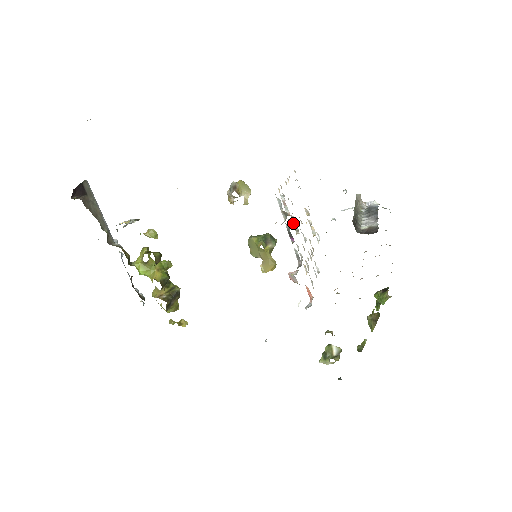
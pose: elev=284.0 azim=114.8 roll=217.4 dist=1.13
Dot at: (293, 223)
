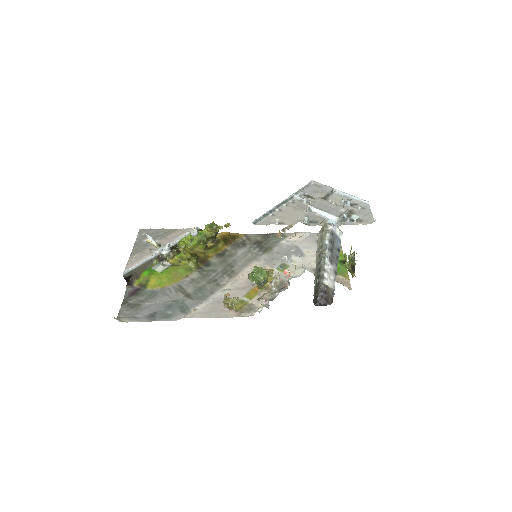
Dot at: occluded
